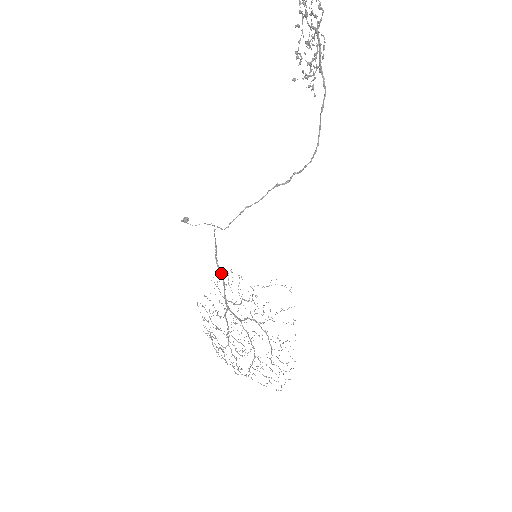
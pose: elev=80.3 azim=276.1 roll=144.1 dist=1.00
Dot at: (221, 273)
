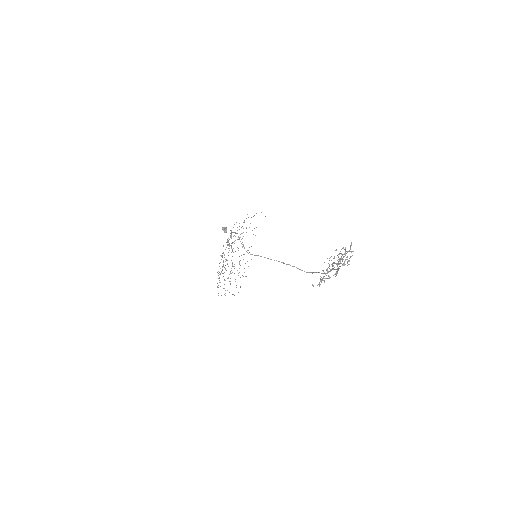
Dot at: occluded
